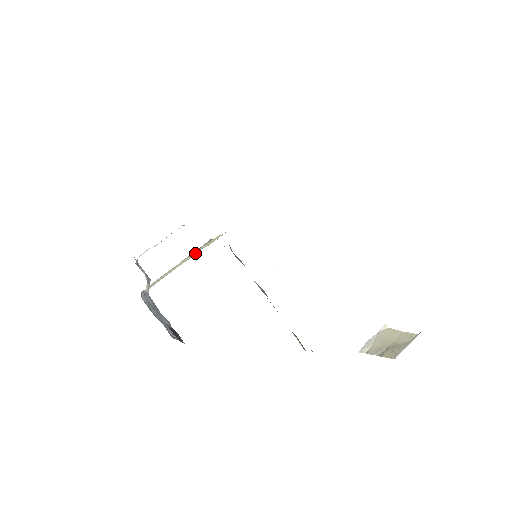
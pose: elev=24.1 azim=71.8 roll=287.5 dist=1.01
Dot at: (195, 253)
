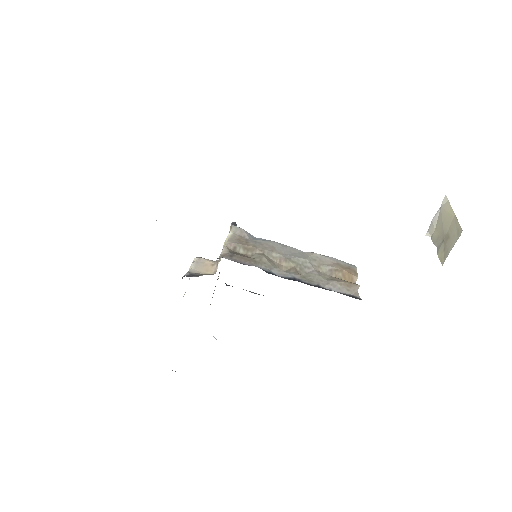
Dot at: occluded
